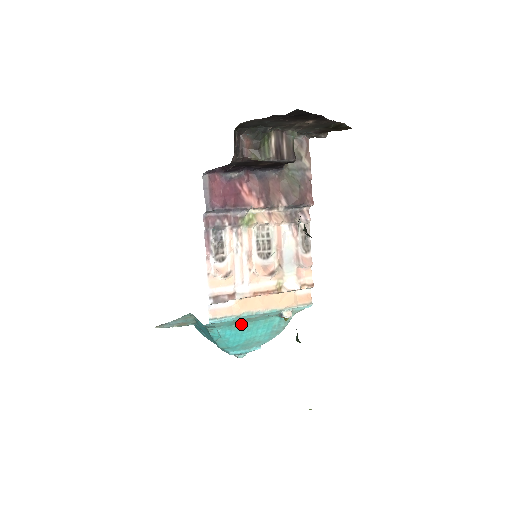
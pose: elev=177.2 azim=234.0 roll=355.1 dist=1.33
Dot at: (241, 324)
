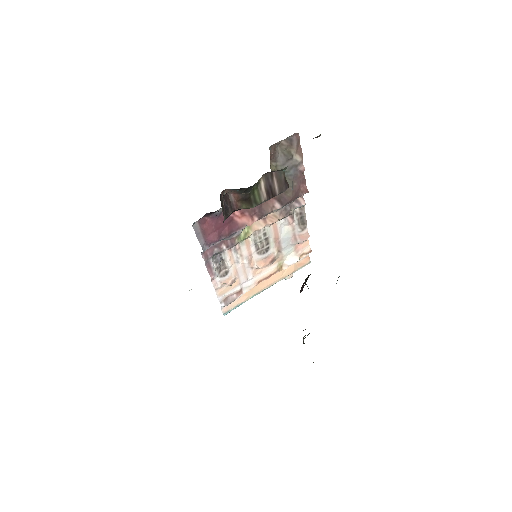
Dot at: occluded
